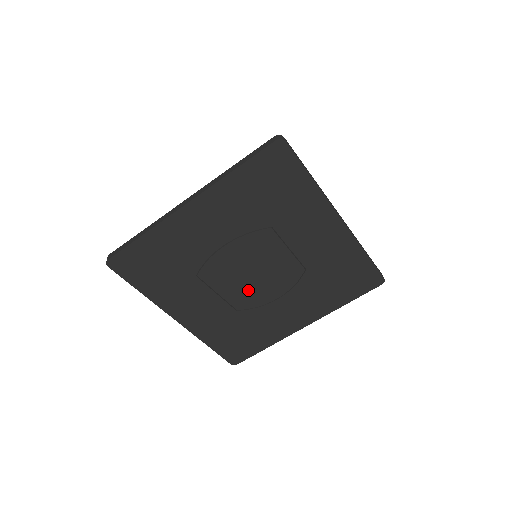
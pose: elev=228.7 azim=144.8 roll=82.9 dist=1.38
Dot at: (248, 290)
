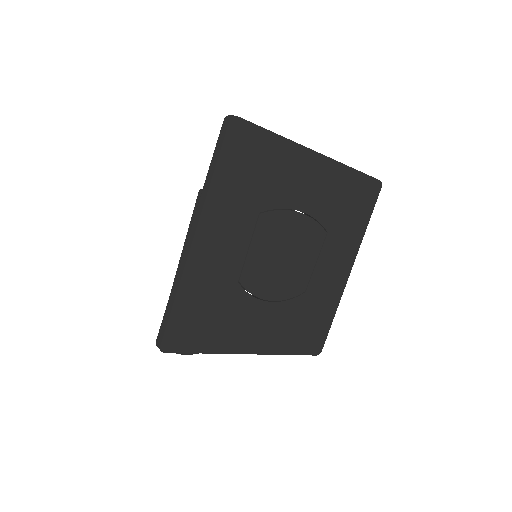
Dot at: (265, 270)
